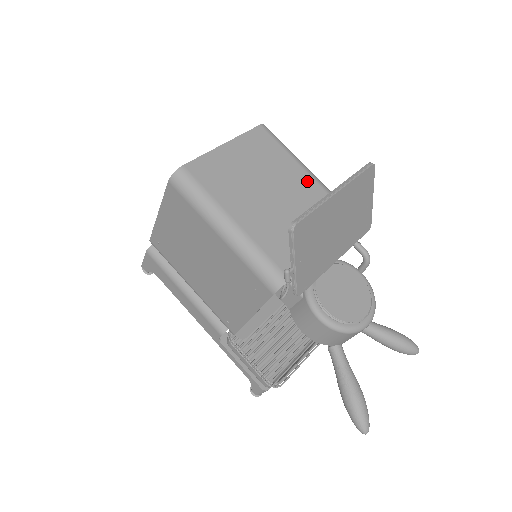
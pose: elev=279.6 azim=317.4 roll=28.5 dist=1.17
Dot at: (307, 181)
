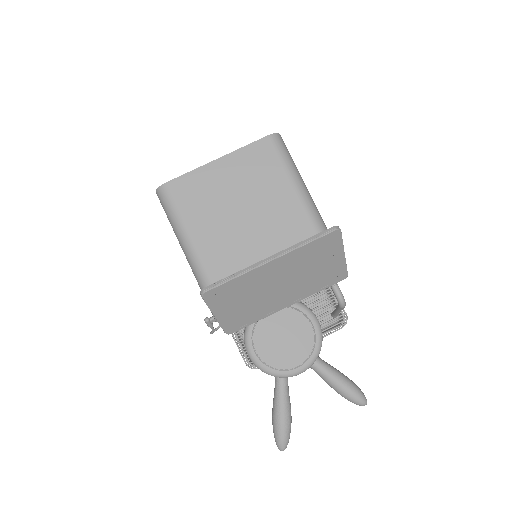
Dot at: (295, 211)
